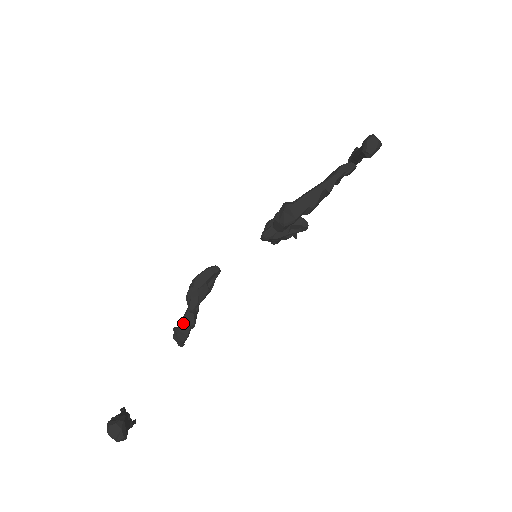
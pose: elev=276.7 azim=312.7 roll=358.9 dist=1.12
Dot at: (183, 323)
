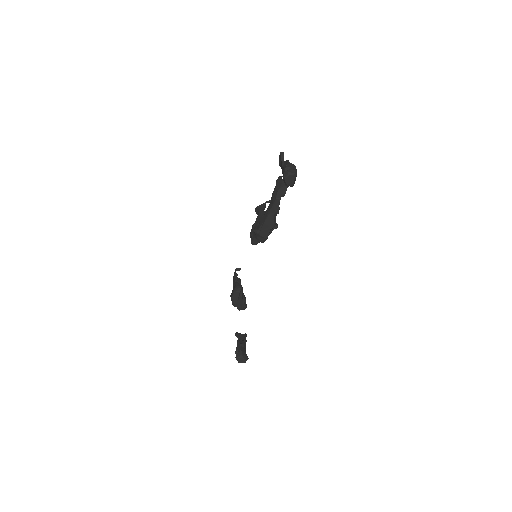
Dot at: occluded
